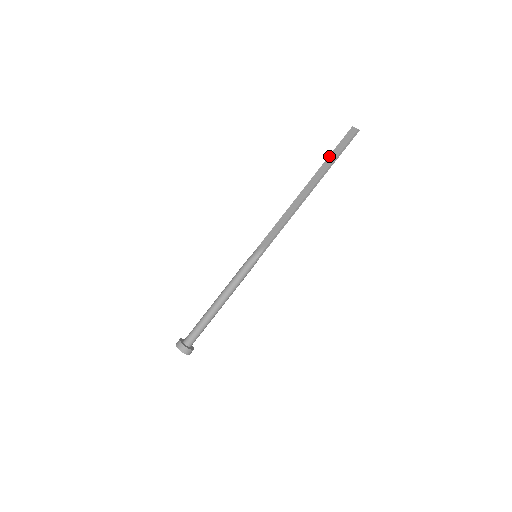
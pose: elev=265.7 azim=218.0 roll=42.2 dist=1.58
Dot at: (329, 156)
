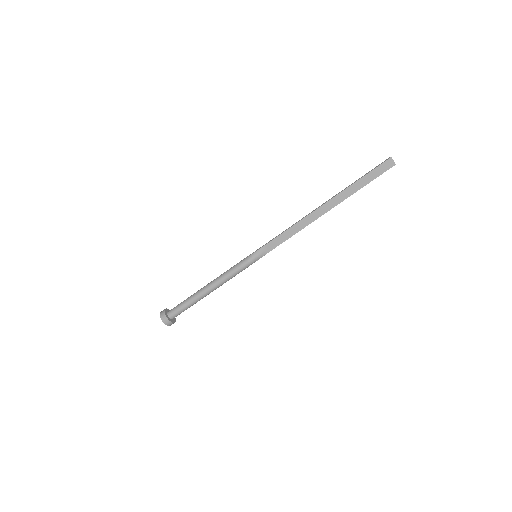
Dot at: (358, 181)
